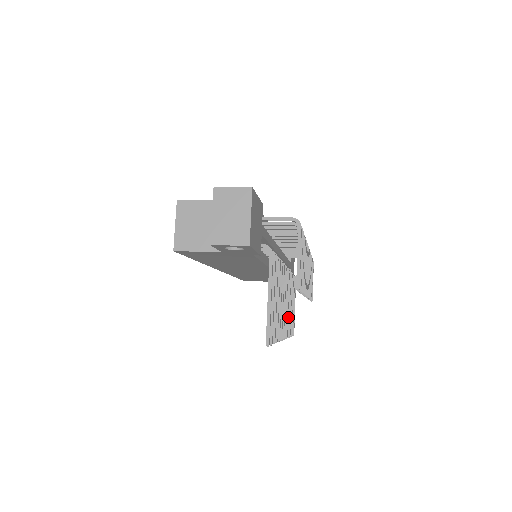
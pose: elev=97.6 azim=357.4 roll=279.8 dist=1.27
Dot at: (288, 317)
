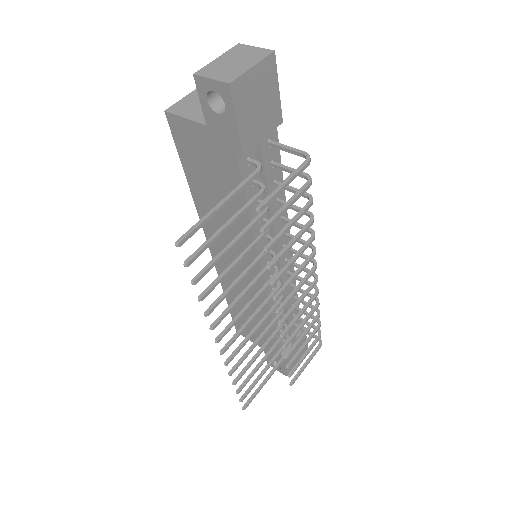
Dot at: (247, 353)
